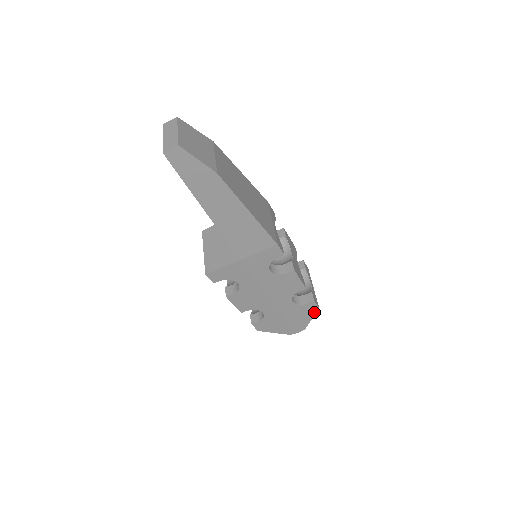
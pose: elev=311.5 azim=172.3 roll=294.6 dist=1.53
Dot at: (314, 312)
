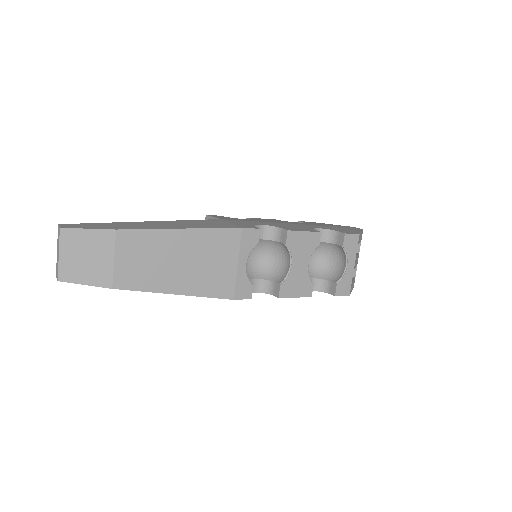
Dot at: occluded
